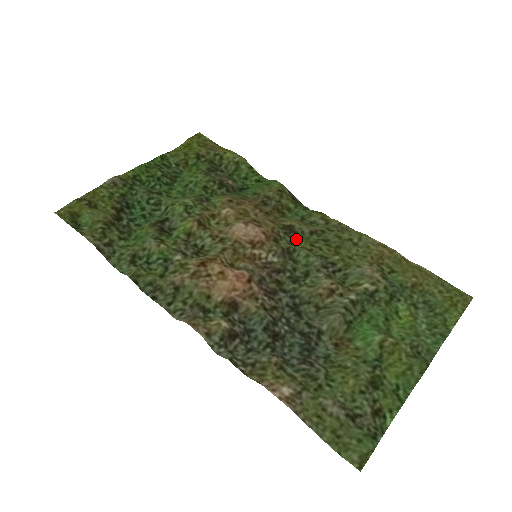
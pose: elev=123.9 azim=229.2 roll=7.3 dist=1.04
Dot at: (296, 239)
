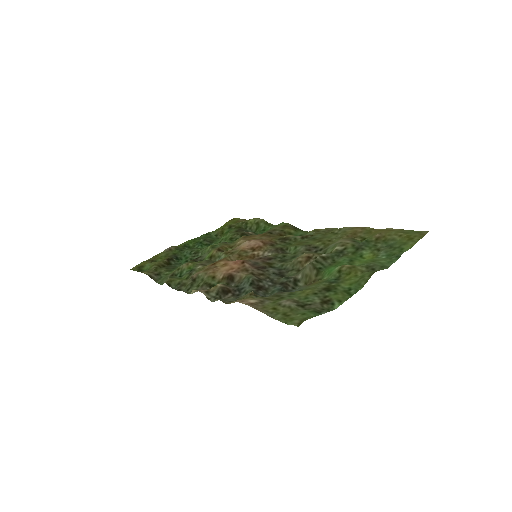
Dot at: (290, 243)
